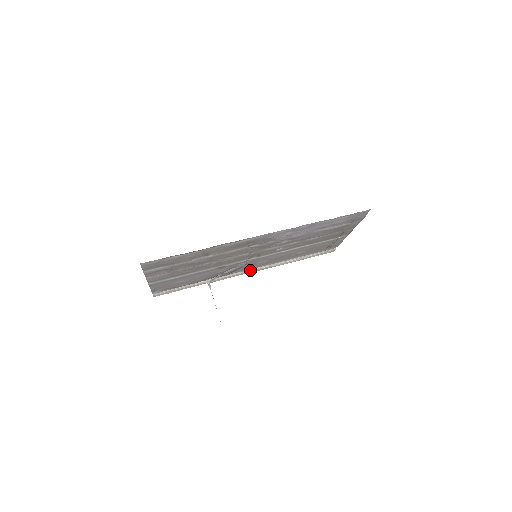
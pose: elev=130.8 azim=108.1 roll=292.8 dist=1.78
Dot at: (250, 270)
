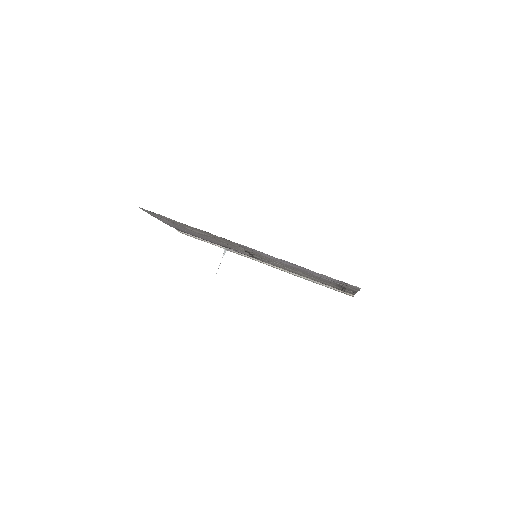
Dot at: (264, 262)
